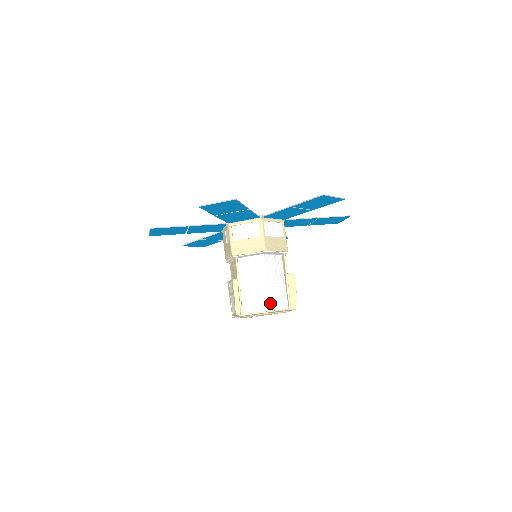
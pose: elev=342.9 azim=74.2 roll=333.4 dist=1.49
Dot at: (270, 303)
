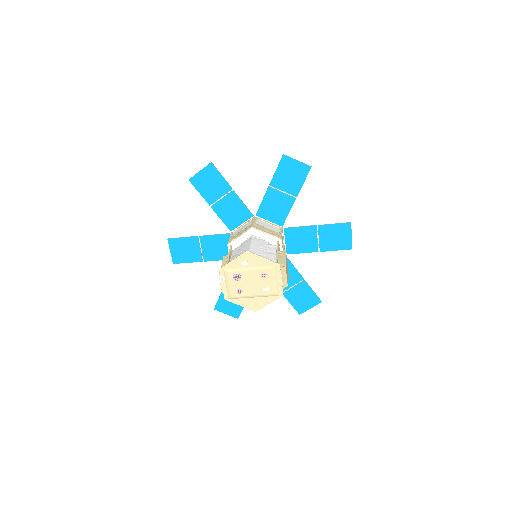
Dot at: occluded
